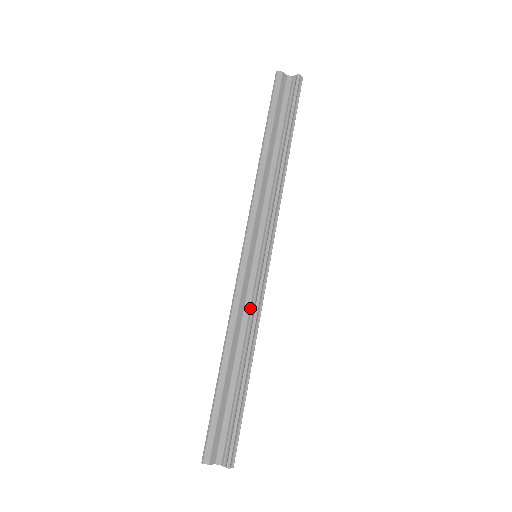
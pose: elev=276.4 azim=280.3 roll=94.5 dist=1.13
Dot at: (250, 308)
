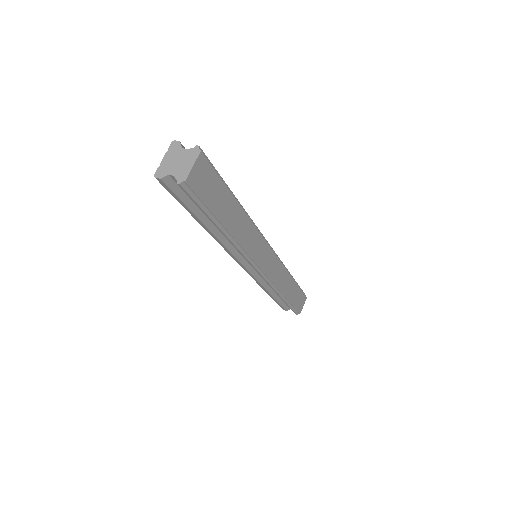
Dot at: occluded
